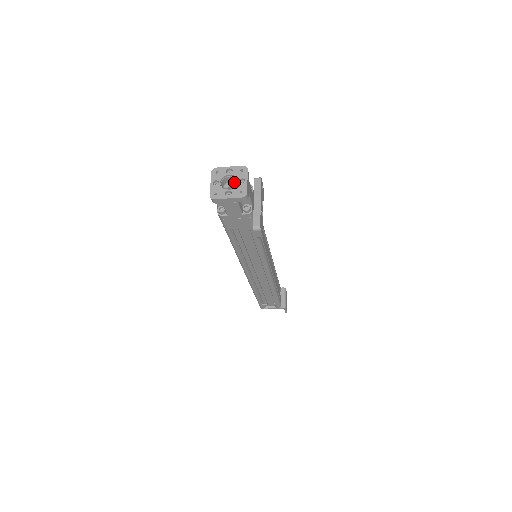
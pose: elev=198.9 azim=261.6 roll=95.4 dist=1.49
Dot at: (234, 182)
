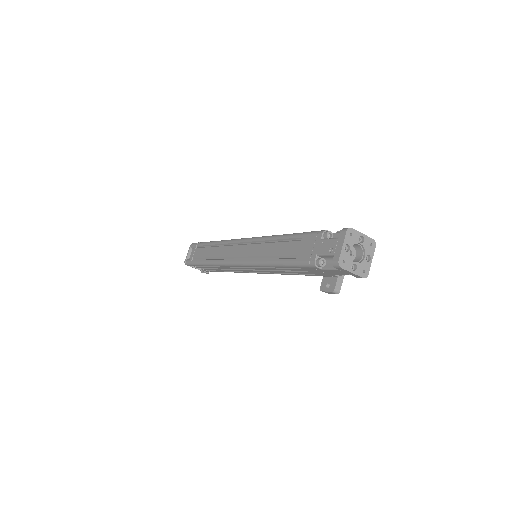
Dot at: (354, 247)
